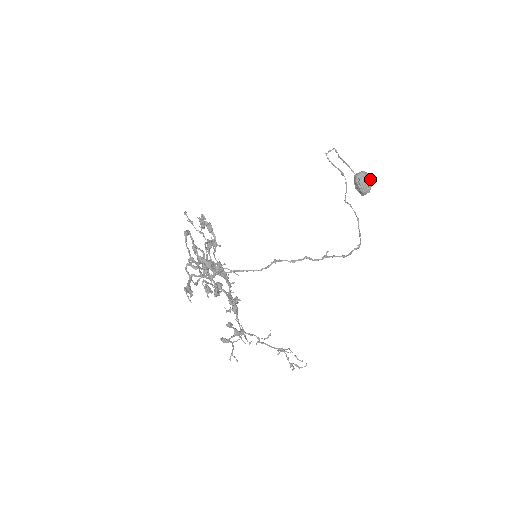
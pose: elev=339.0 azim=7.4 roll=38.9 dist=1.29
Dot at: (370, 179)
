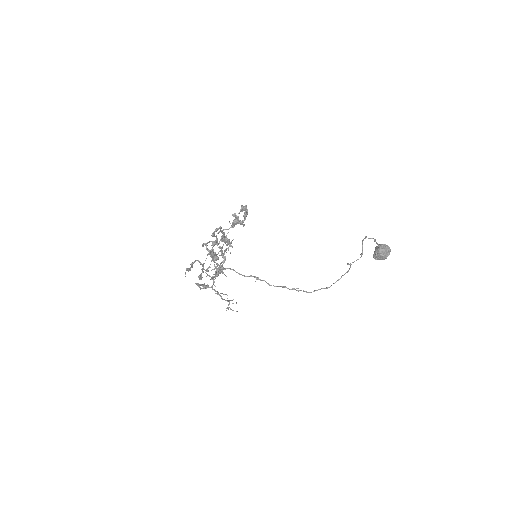
Dot at: (386, 258)
